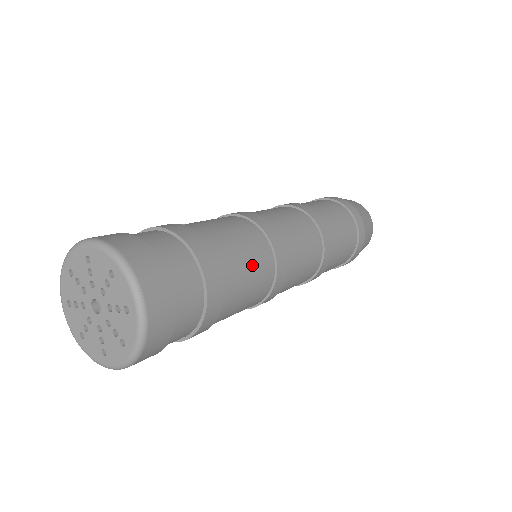
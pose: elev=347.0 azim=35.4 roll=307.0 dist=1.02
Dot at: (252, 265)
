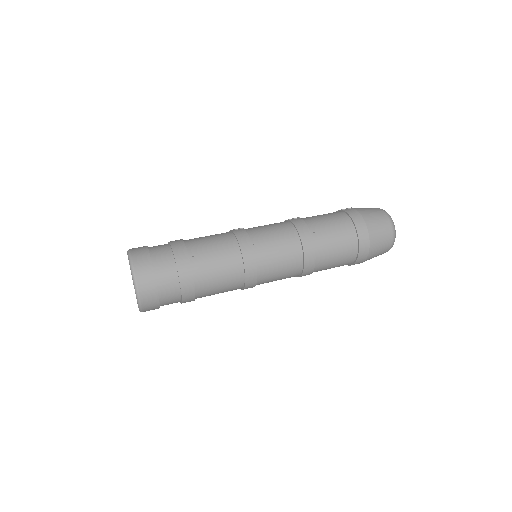
Dot at: (223, 288)
